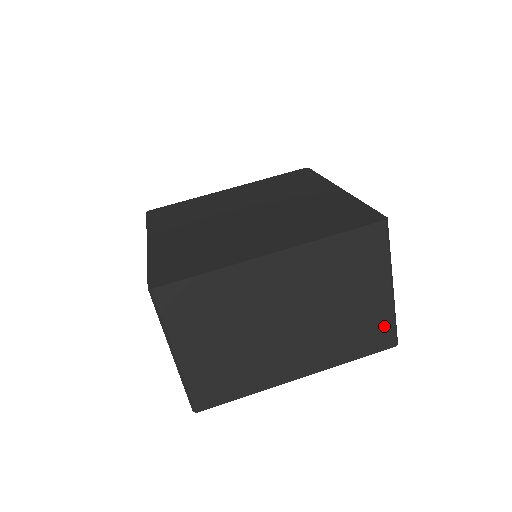
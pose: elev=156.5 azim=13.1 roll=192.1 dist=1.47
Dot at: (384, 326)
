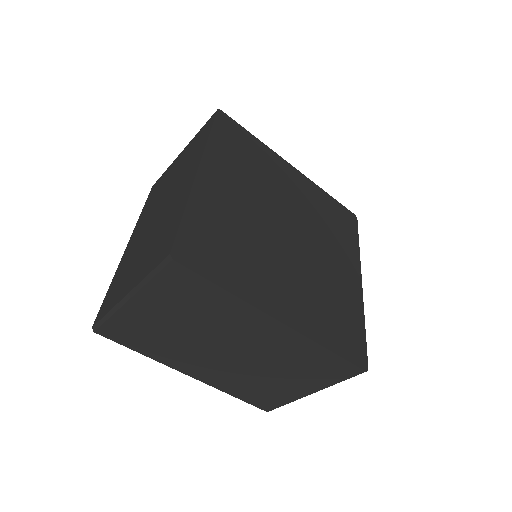
Dot at: (277, 401)
